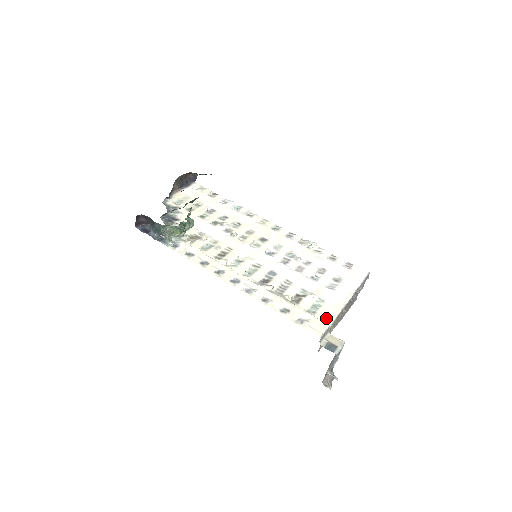
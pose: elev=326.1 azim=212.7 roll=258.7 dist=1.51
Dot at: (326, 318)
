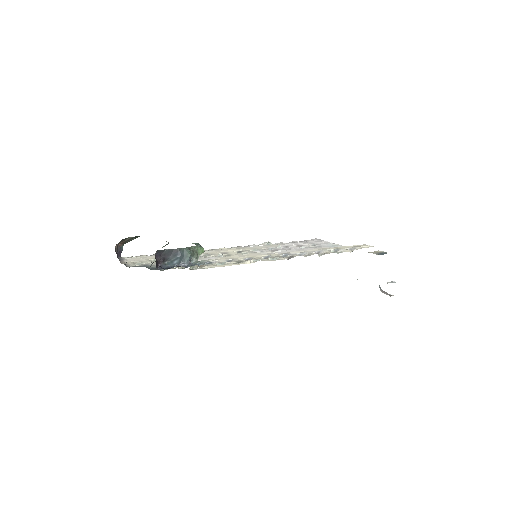
Dot at: occluded
